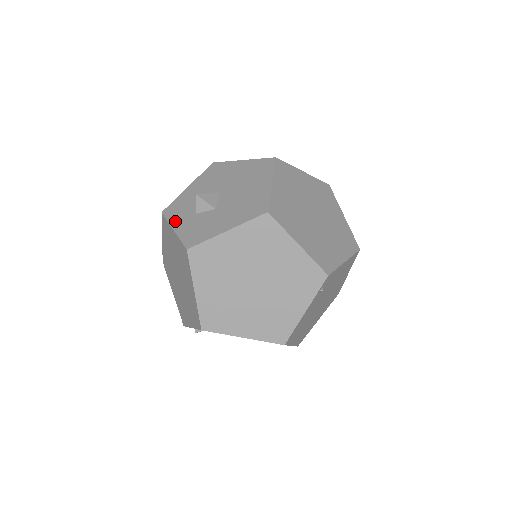
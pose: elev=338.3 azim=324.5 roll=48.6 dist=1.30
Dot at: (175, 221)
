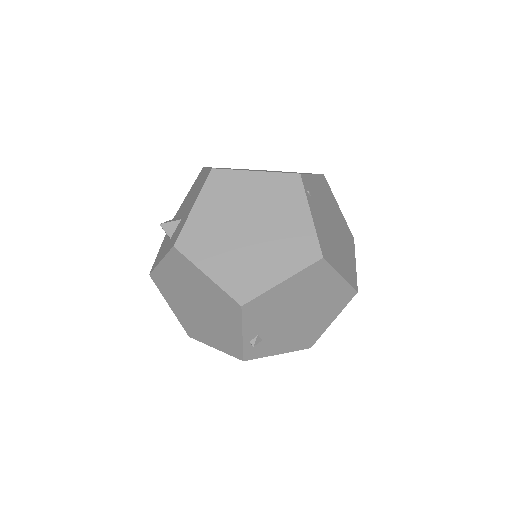
Dot at: (159, 260)
